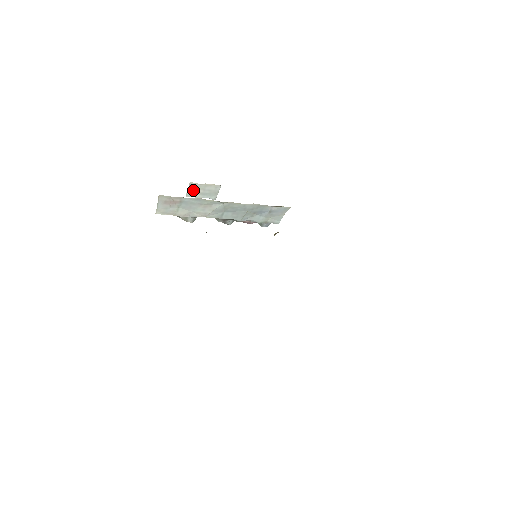
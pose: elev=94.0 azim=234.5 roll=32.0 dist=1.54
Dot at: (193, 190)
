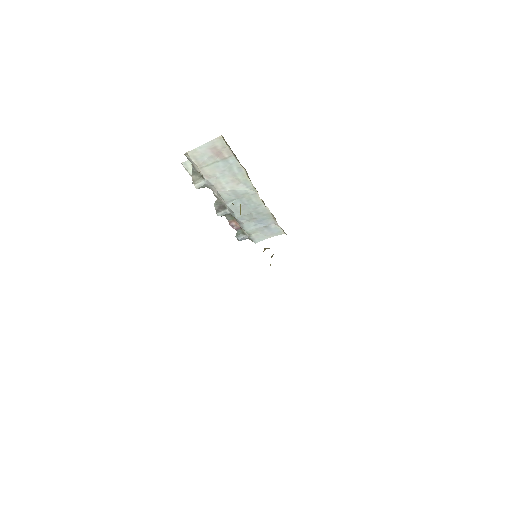
Dot at: occluded
